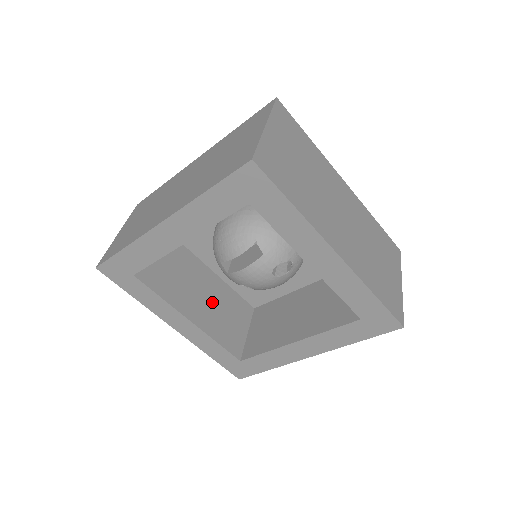
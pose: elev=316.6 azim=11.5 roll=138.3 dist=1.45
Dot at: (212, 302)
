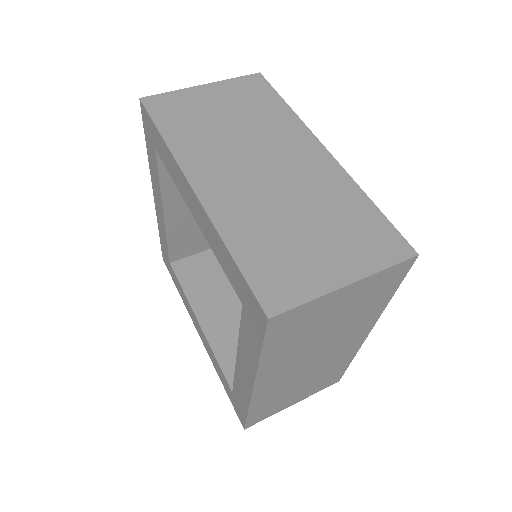
Dot at: occluded
